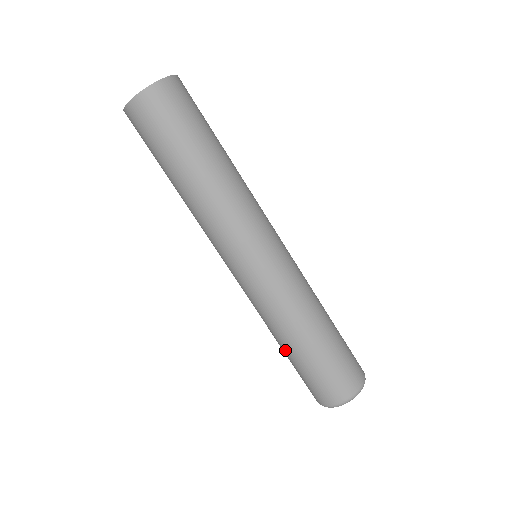
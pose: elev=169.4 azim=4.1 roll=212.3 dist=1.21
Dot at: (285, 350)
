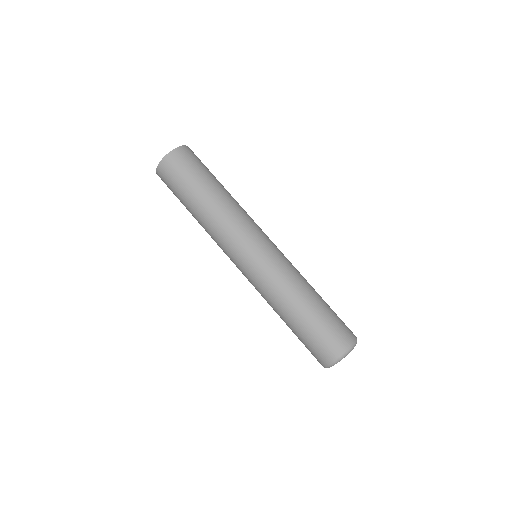
Dot at: occluded
